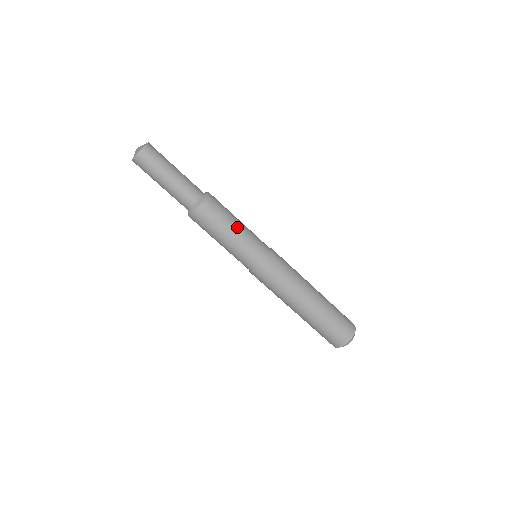
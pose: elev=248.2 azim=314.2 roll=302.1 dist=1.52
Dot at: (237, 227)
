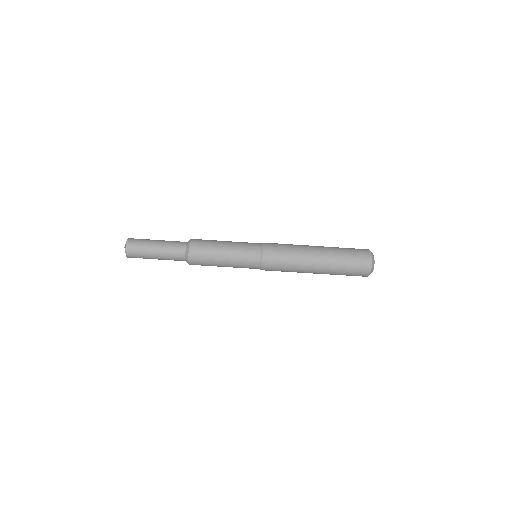
Dot at: (225, 249)
